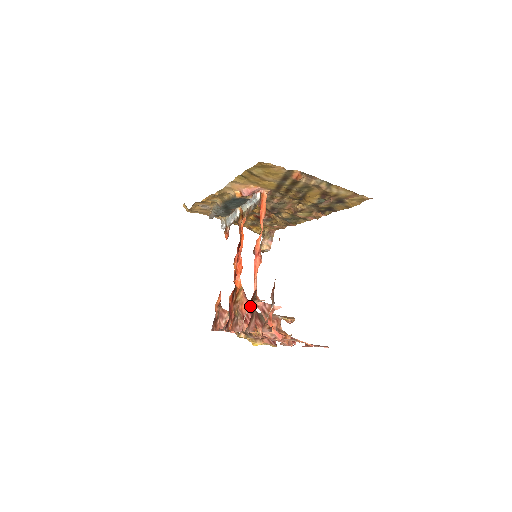
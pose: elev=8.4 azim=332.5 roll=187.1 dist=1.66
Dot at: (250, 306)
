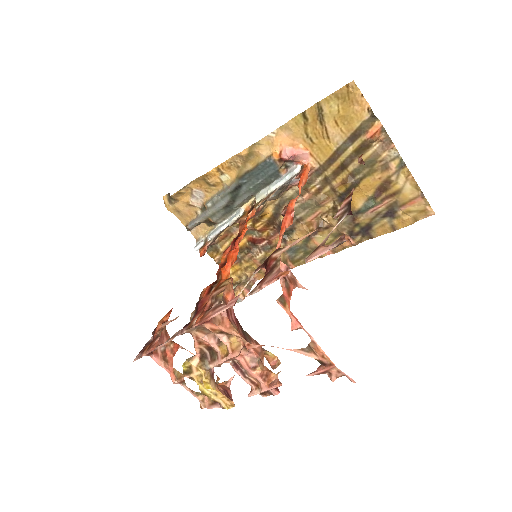
Dot at: (268, 261)
